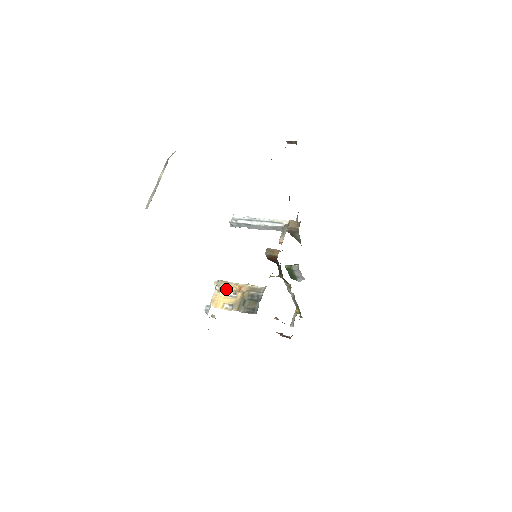
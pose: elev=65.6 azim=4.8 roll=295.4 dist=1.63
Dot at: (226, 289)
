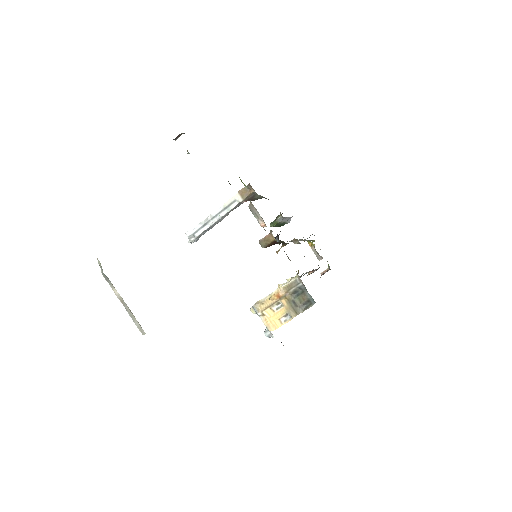
Dot at: (267, 308)
